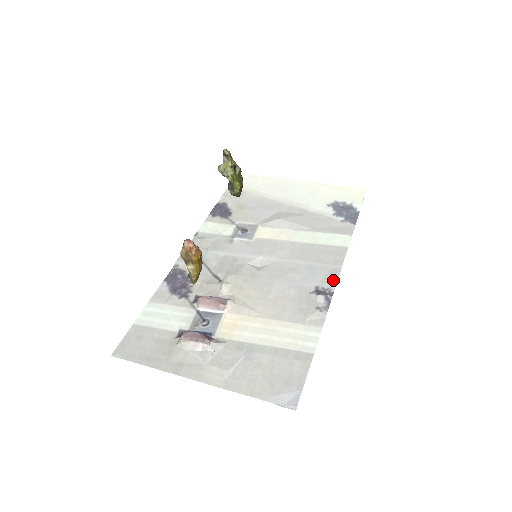
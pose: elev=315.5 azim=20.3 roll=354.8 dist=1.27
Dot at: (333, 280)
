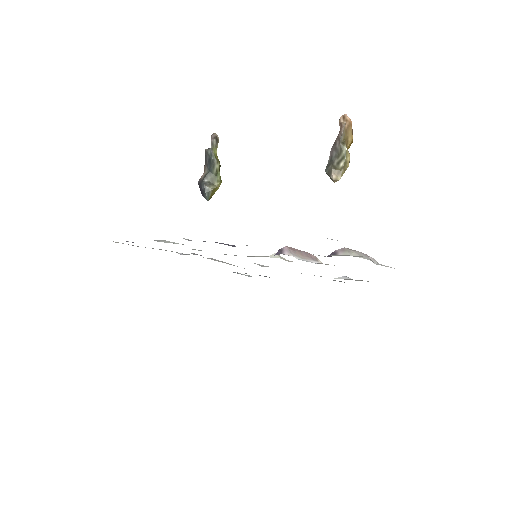
Dot at: occluded
